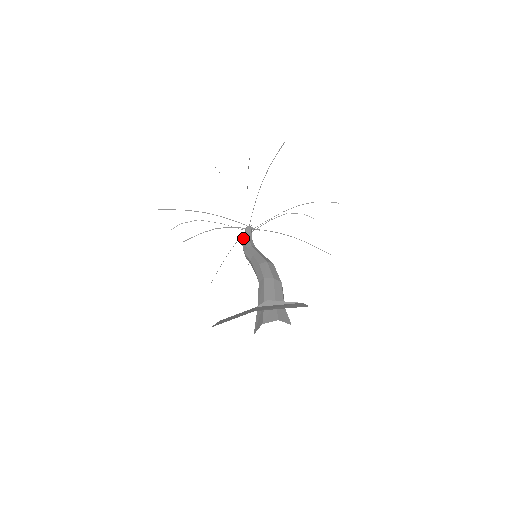
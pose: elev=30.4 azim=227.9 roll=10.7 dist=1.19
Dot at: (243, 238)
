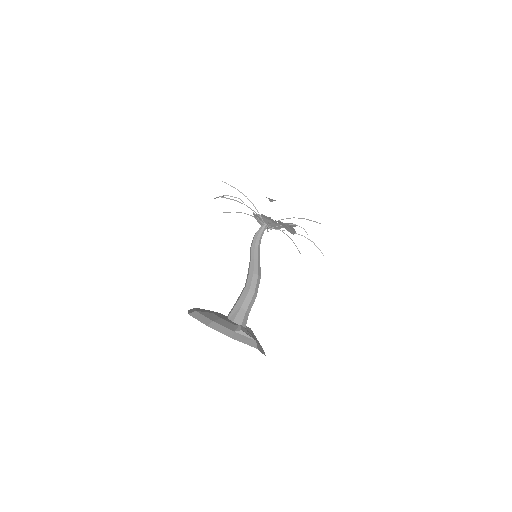
Dot at: (257, 233)
